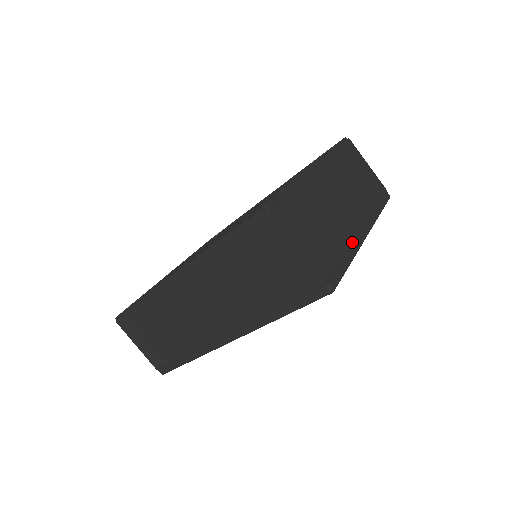
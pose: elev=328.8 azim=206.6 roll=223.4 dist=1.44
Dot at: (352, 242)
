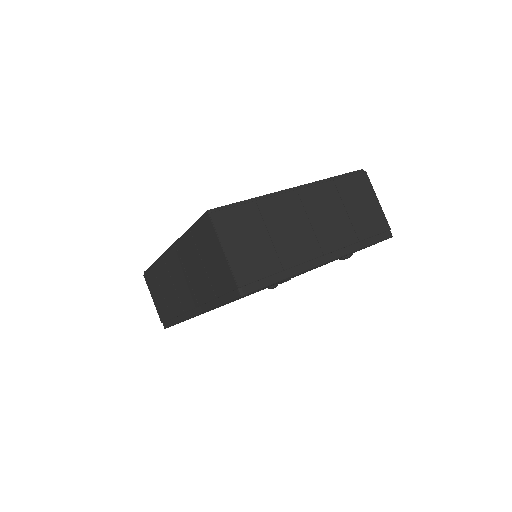
Dot at: (298, 263)
